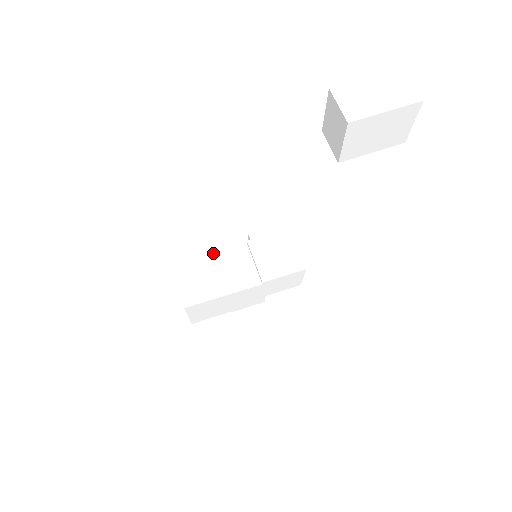
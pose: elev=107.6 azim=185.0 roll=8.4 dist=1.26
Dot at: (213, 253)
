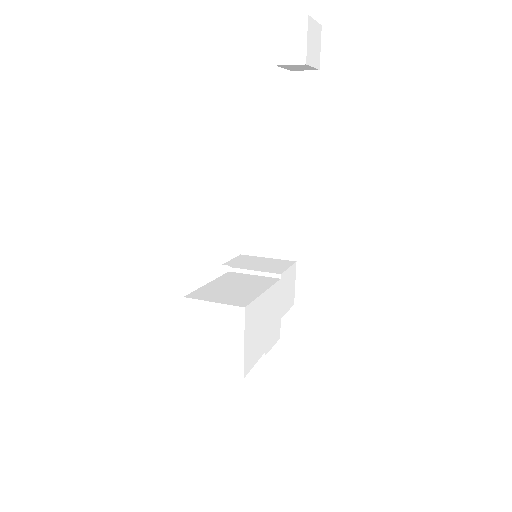
Dot at: (211, 282)
